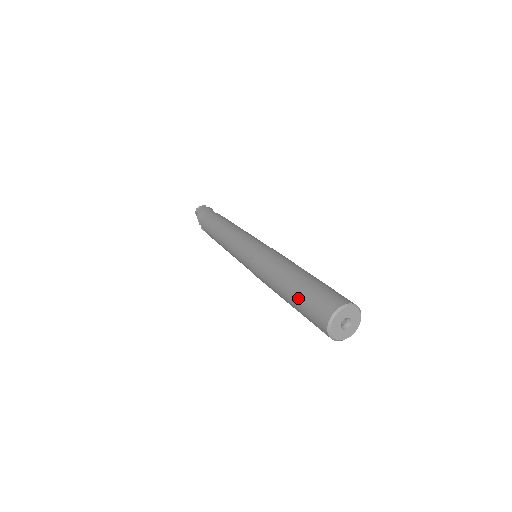
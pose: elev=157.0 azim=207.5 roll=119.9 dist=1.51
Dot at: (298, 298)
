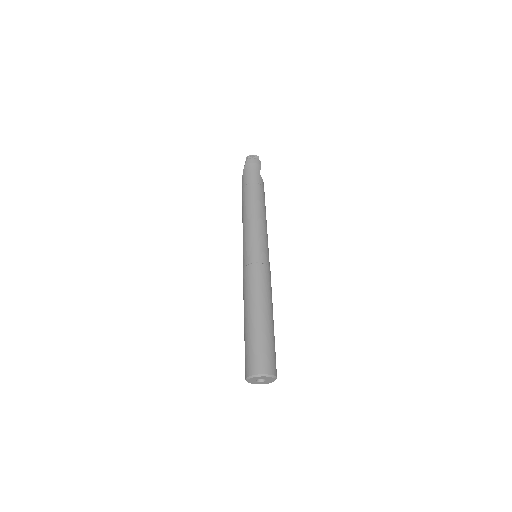
Dot at: (248, 336)
